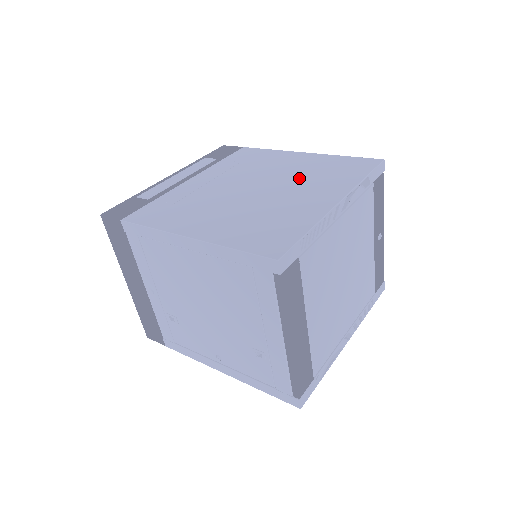
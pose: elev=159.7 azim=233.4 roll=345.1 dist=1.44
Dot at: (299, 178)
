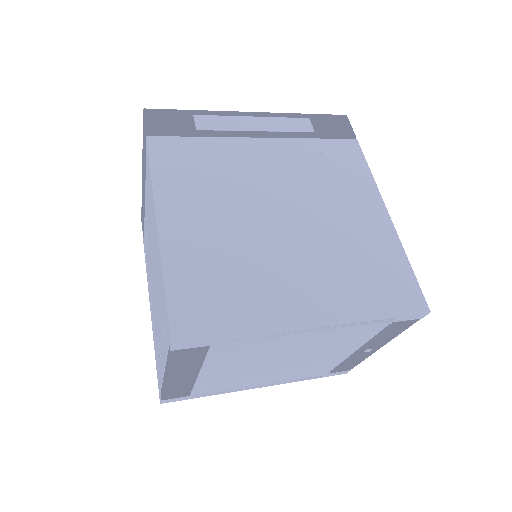
Dot at: (332, 249)
